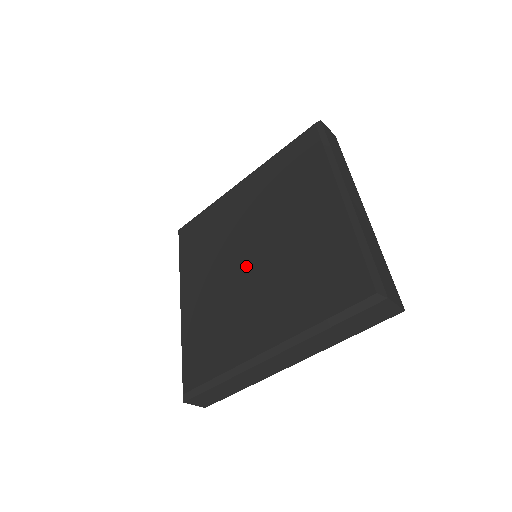
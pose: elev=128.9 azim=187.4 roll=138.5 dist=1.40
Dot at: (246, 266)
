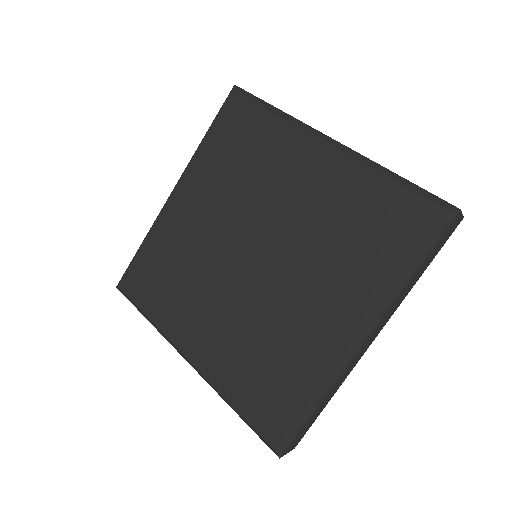
Dot at: (238, 260)
